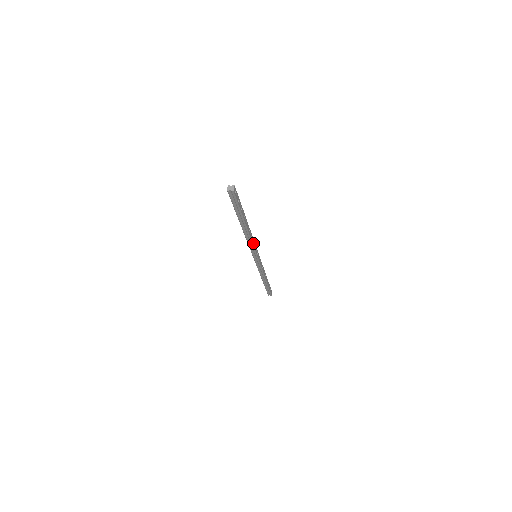
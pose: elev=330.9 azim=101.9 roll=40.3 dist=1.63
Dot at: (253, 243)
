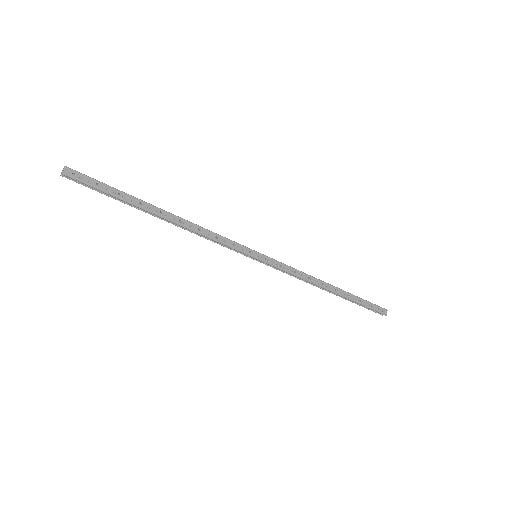
Dot at: (215, 238)
